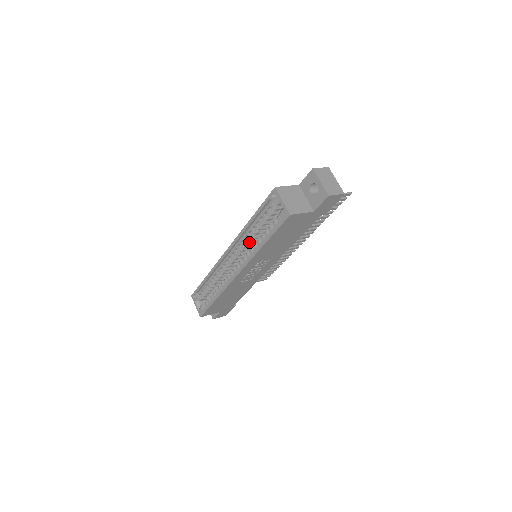
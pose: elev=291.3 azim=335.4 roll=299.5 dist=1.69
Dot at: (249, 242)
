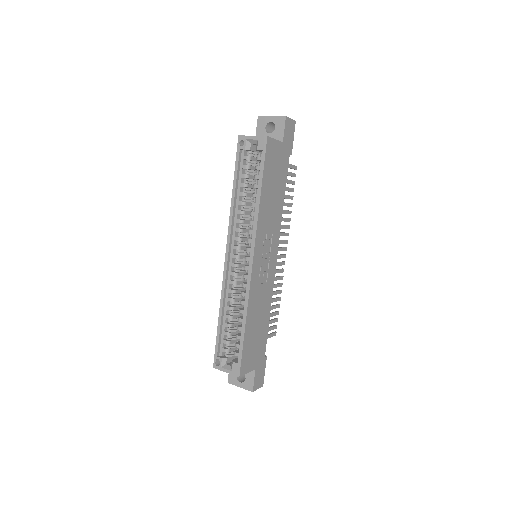
Dot at: (243, 220)
